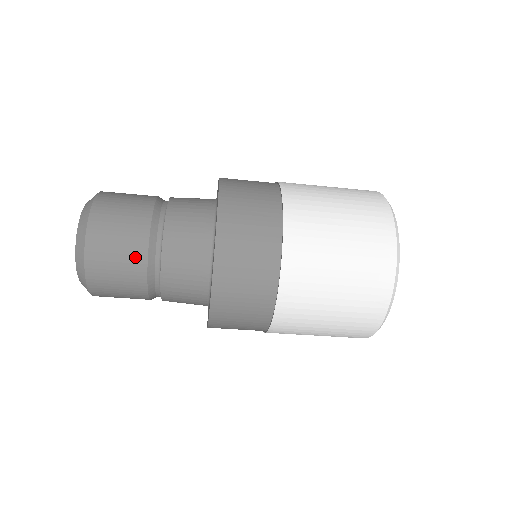
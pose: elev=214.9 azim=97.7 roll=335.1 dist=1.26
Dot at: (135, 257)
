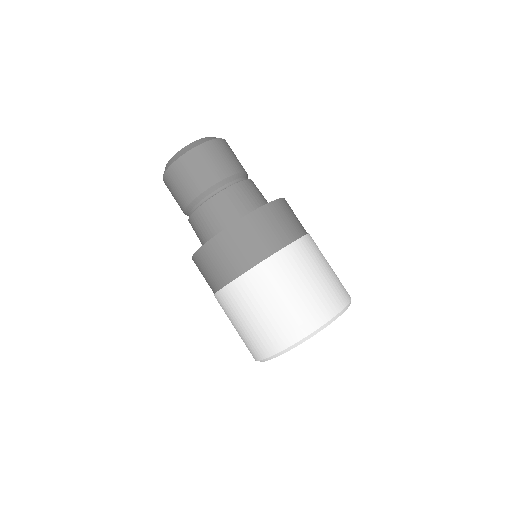
Dot at: (240, 165)
